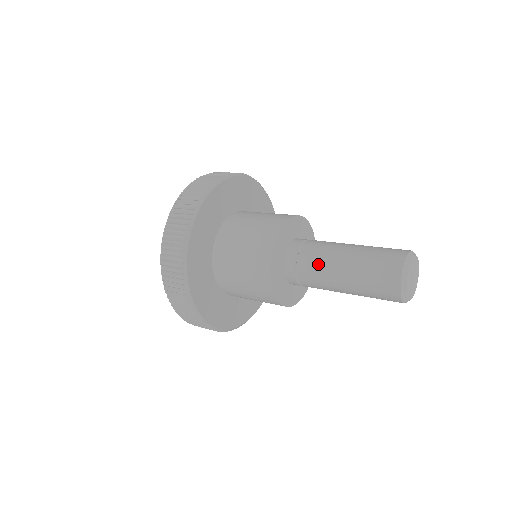
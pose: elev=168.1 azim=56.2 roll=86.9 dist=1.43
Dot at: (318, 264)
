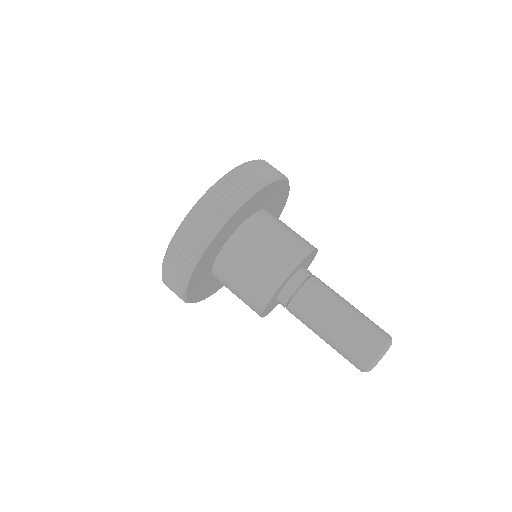
Dot at: (311, 311)
